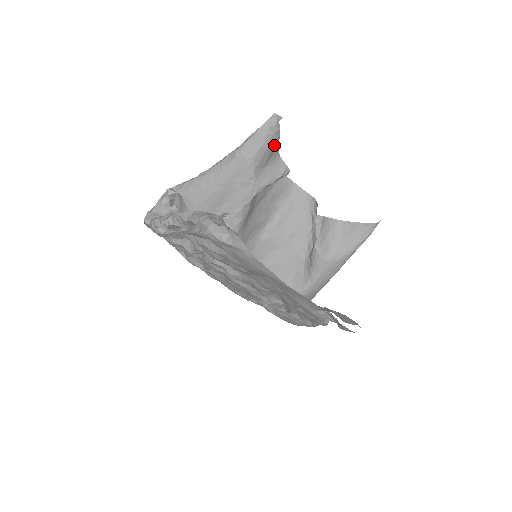
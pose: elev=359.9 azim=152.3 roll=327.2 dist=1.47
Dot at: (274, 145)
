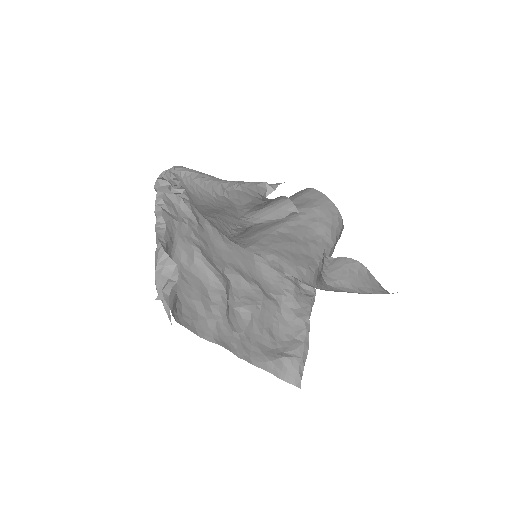
Dot at: (270, 200)
